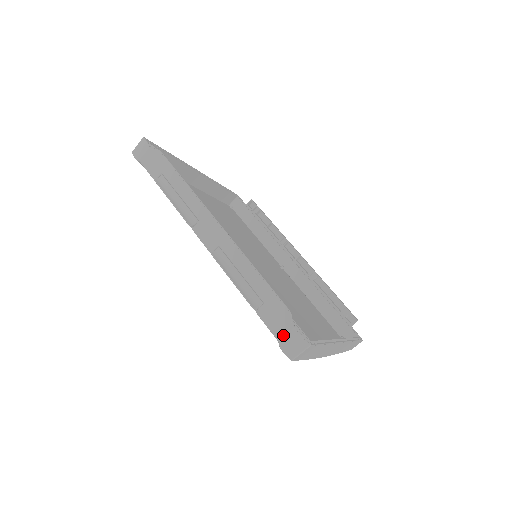
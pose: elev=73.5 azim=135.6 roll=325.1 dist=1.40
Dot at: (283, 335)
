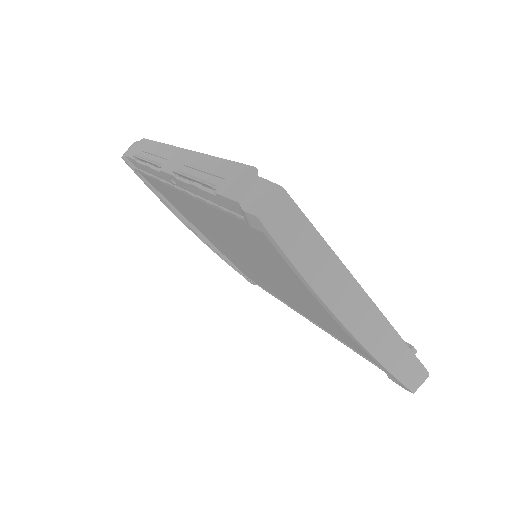
Dot at: (245, 192)
